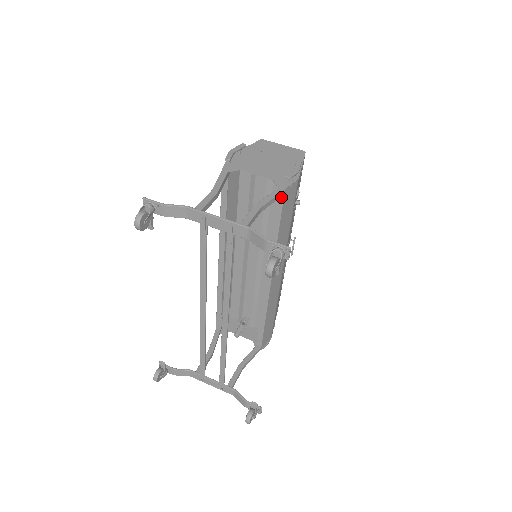
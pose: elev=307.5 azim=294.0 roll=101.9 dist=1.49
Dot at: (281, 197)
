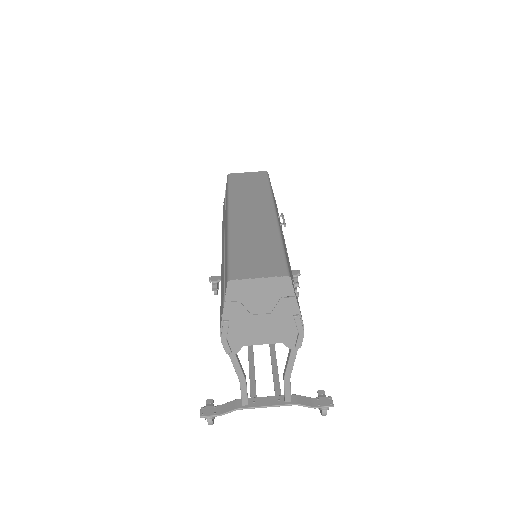
Dot at: occluded
